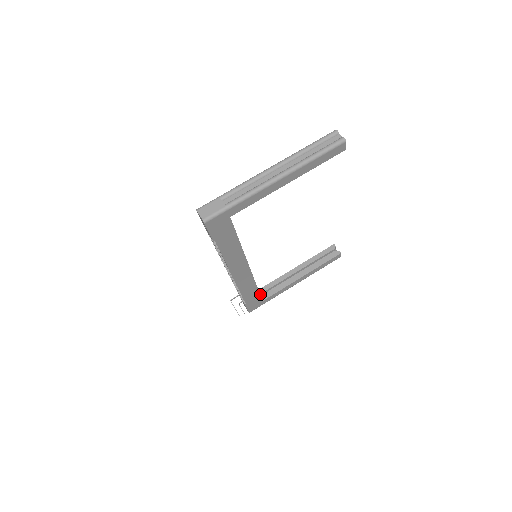
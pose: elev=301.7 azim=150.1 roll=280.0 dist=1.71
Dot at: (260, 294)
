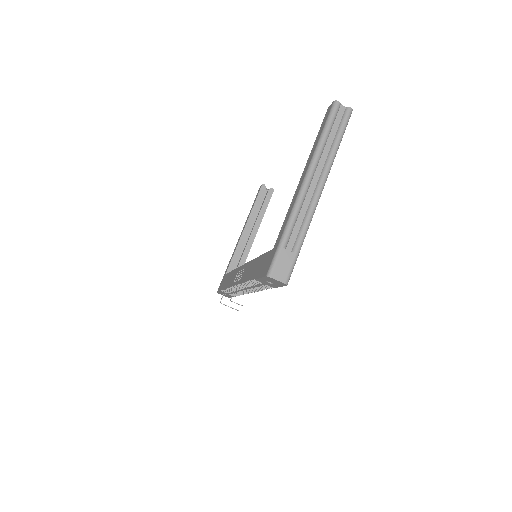
Dot at: occluded
